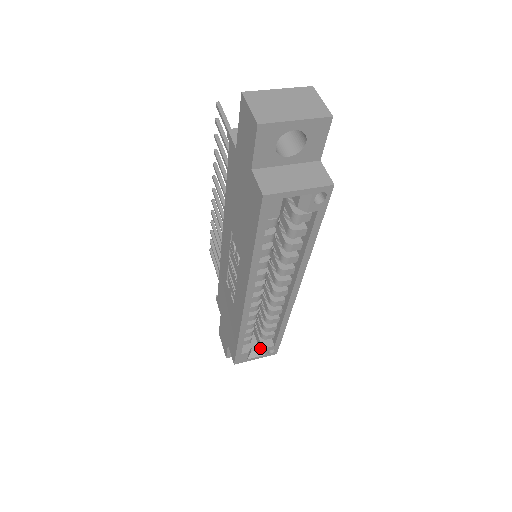
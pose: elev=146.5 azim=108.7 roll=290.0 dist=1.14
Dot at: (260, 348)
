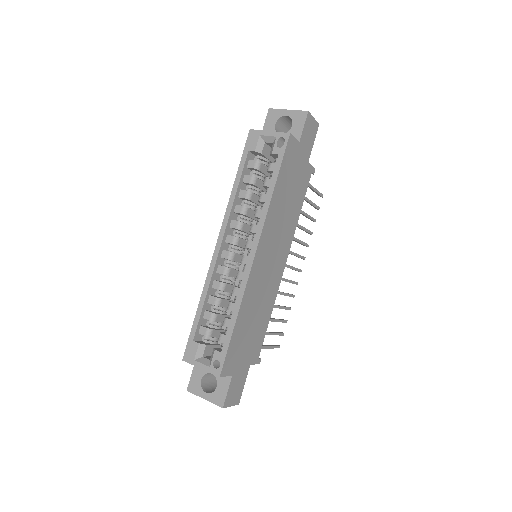
Dot at: (211, 357)
